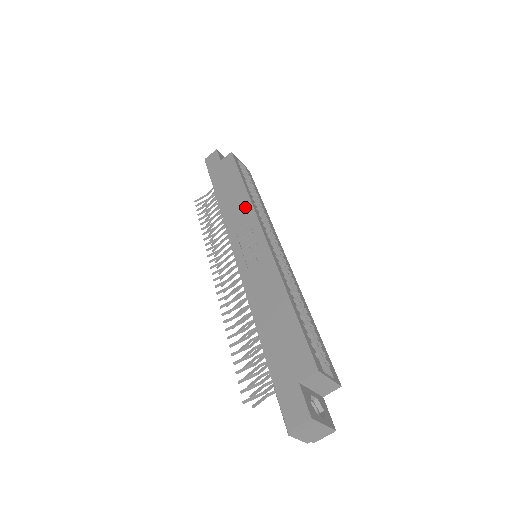
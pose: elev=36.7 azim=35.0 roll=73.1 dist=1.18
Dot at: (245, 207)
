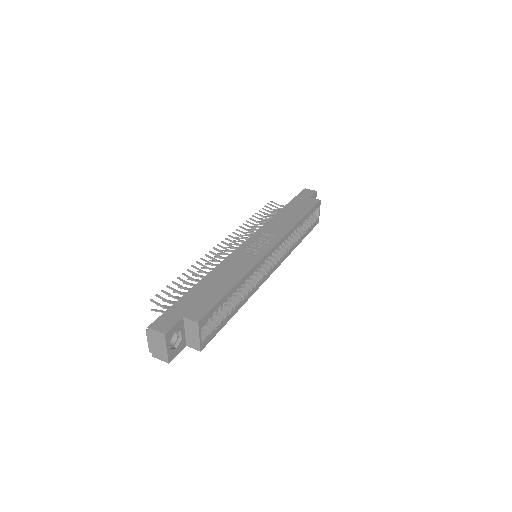
Dot at: (285, 228)
